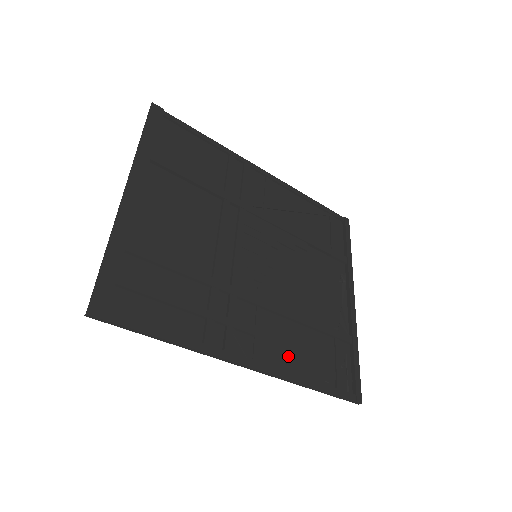
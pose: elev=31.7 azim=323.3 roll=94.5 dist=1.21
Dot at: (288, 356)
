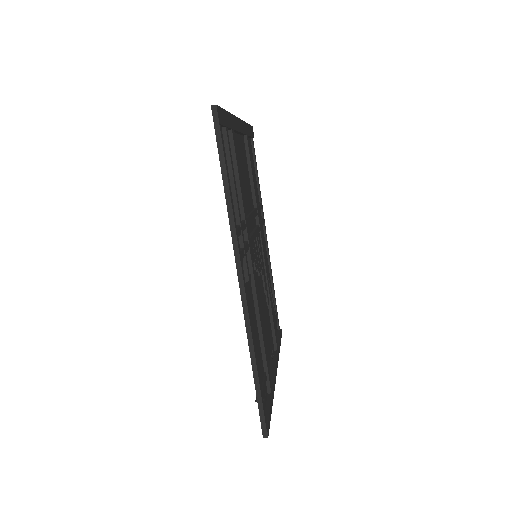
Dot at: occluded
